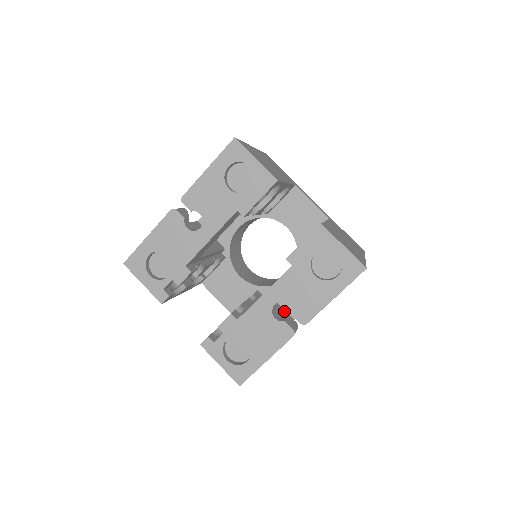
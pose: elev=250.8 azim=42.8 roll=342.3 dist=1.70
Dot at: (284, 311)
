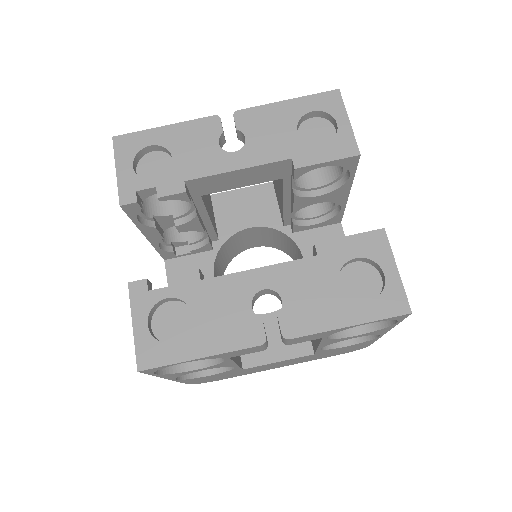
Dot at: occluded
